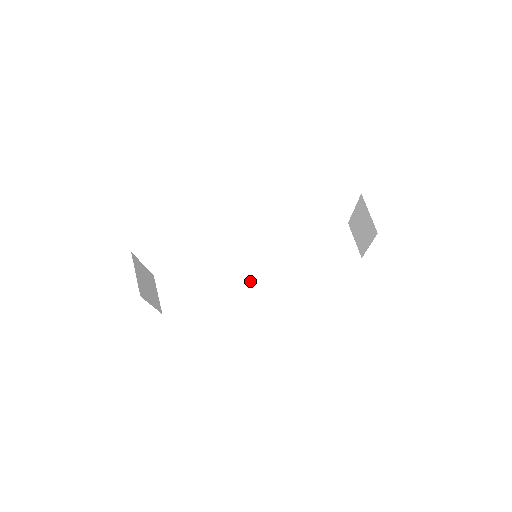
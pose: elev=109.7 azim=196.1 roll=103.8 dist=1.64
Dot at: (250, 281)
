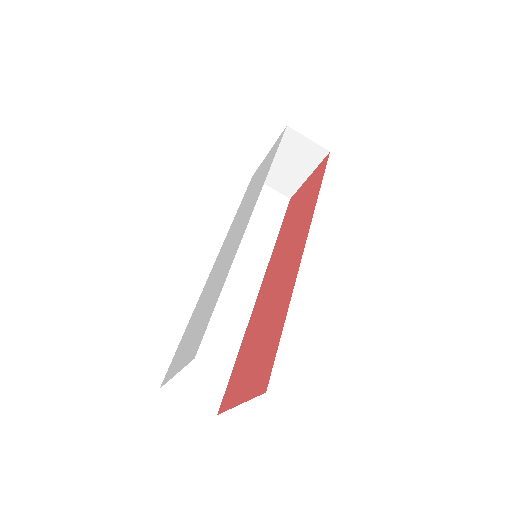
Dot at: (247, 295)
